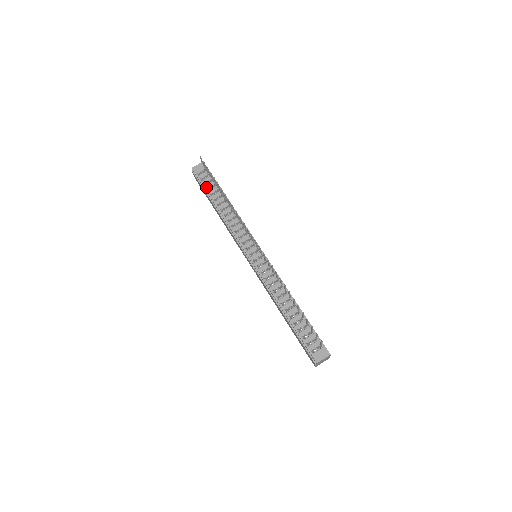
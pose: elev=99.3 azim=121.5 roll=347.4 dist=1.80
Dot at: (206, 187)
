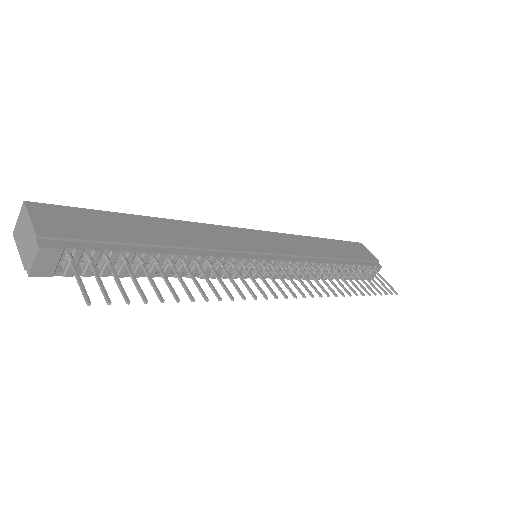
Dot at: (106, 274)
